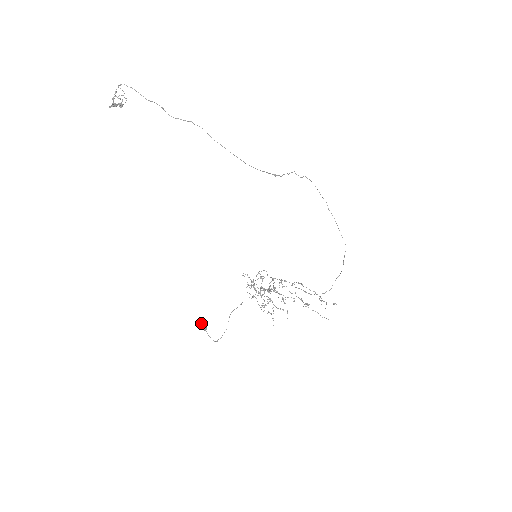
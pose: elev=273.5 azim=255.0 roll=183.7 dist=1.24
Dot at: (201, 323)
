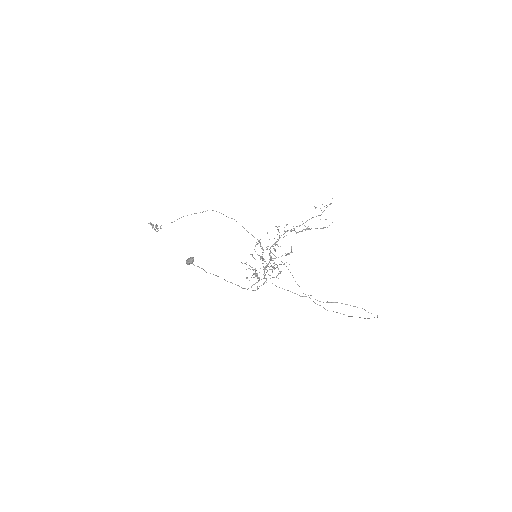
Dot at: (188, 259)
